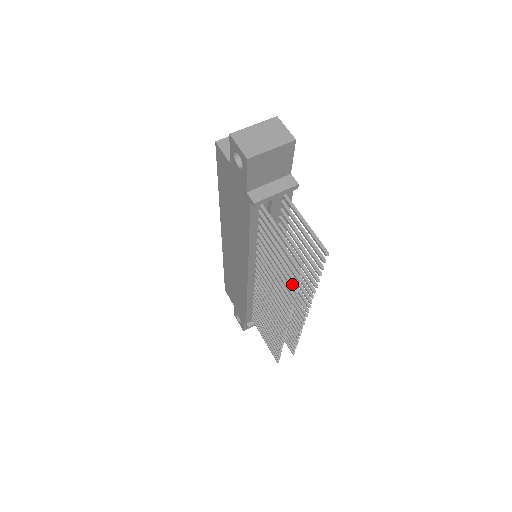
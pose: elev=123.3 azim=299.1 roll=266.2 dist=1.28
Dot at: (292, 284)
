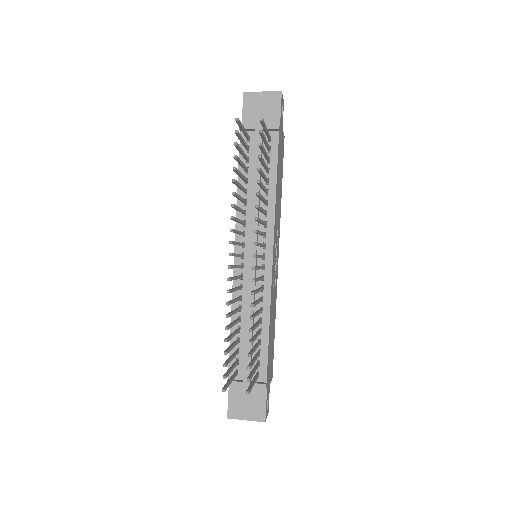
Dot at: (236, 169)
